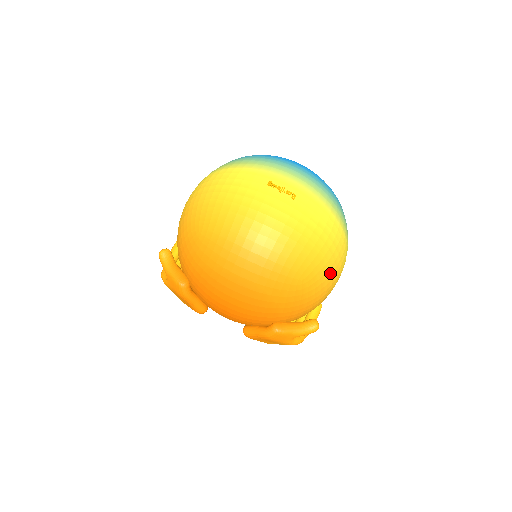
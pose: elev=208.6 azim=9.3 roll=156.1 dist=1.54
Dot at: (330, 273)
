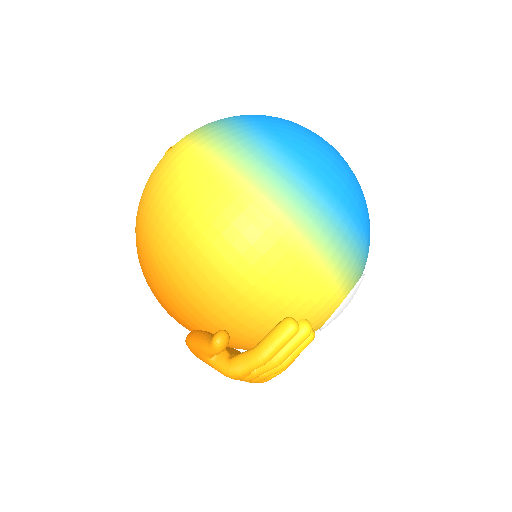
Dot at: (191, 243)
